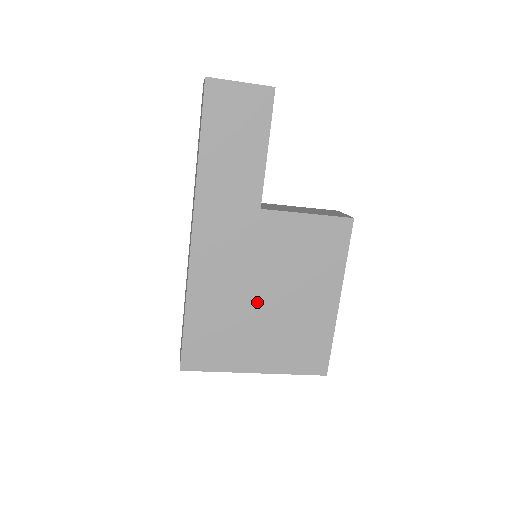
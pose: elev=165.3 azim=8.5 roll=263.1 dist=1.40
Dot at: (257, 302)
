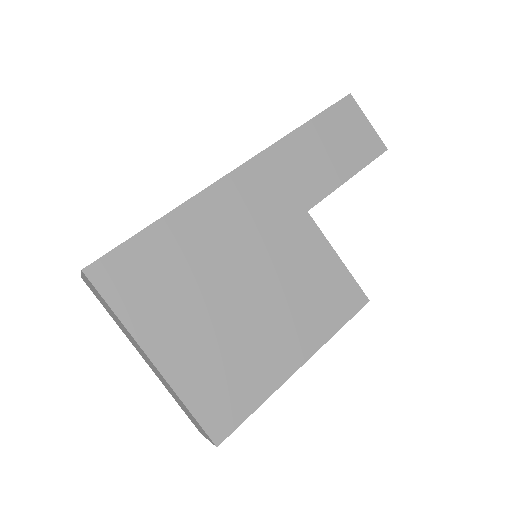
Dot at: (229, 285)
